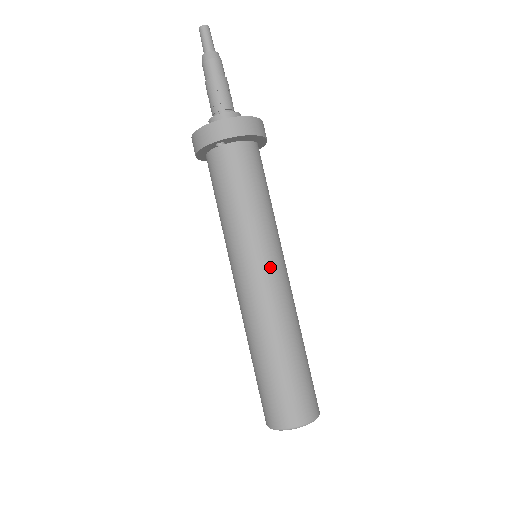
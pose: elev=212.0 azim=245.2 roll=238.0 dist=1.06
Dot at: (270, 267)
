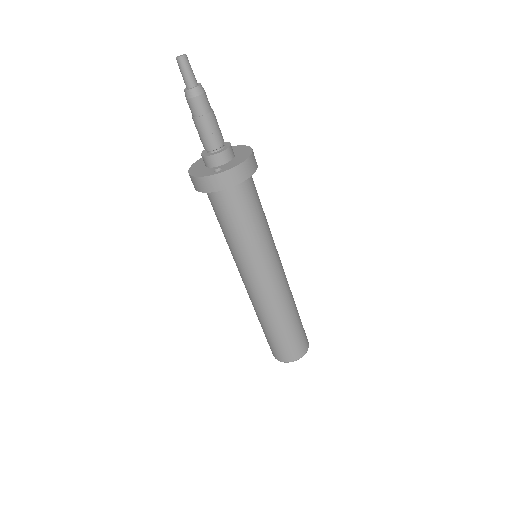
Dot at: (274, 270)
